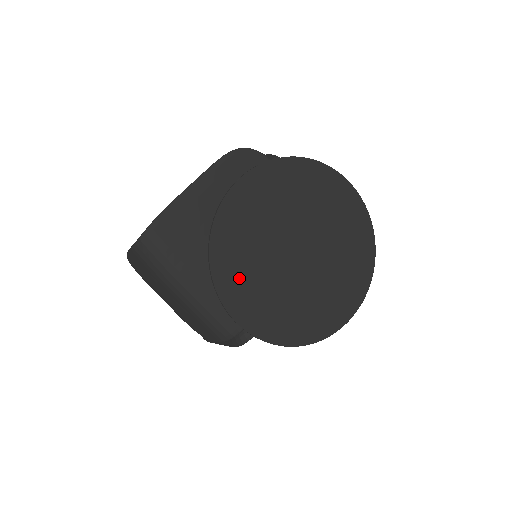
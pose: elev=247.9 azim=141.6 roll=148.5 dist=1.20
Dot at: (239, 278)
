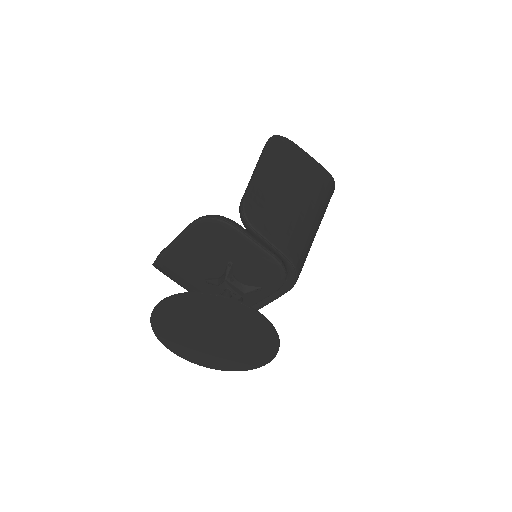
Dot at: (176, 343)
